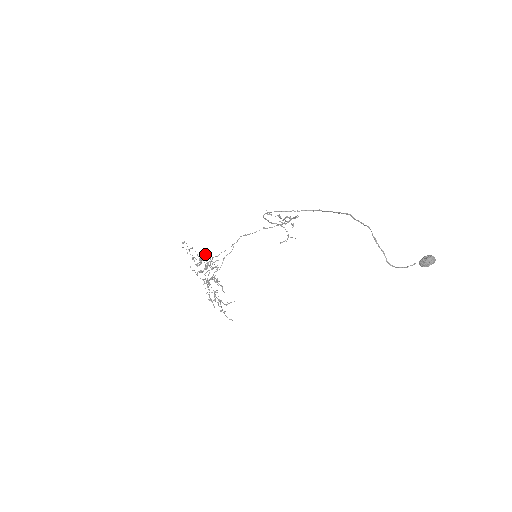
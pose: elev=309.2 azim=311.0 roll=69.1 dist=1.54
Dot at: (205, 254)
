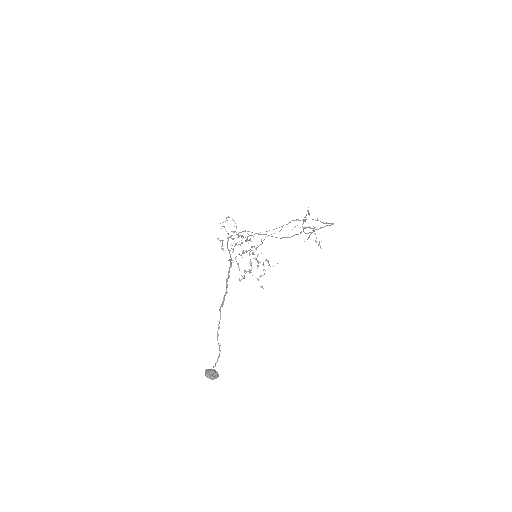
Dot at: occluded
